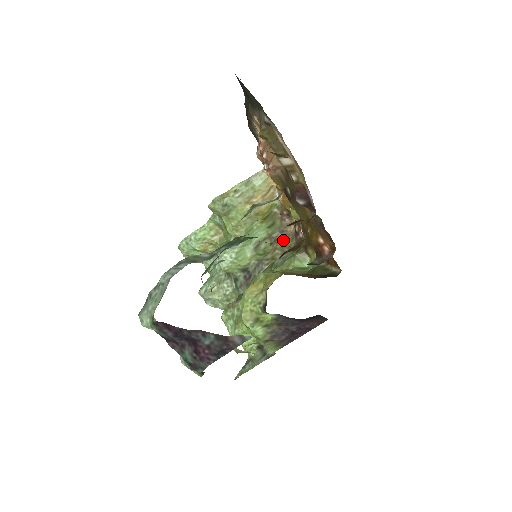
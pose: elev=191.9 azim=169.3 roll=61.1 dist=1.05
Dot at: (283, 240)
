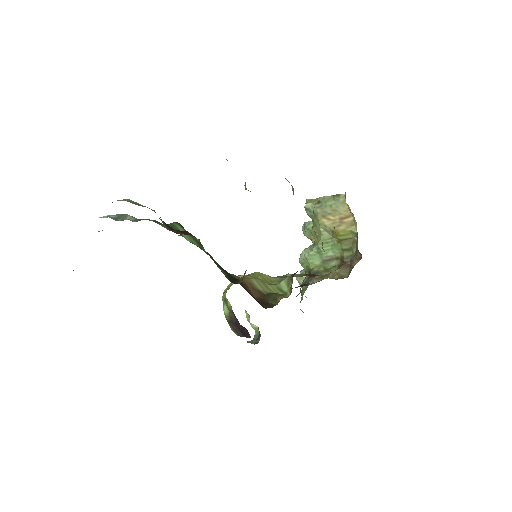
Dot at: (346, 268)
